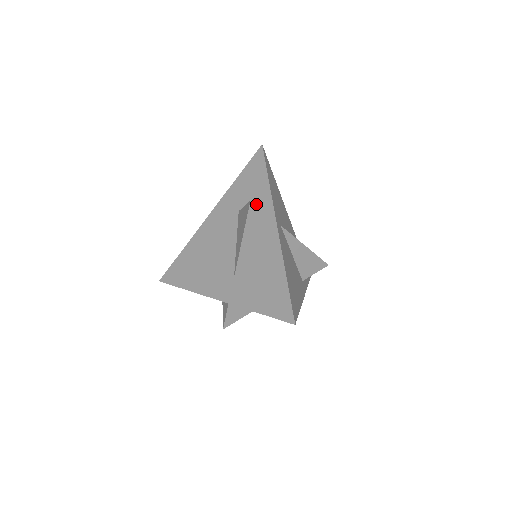
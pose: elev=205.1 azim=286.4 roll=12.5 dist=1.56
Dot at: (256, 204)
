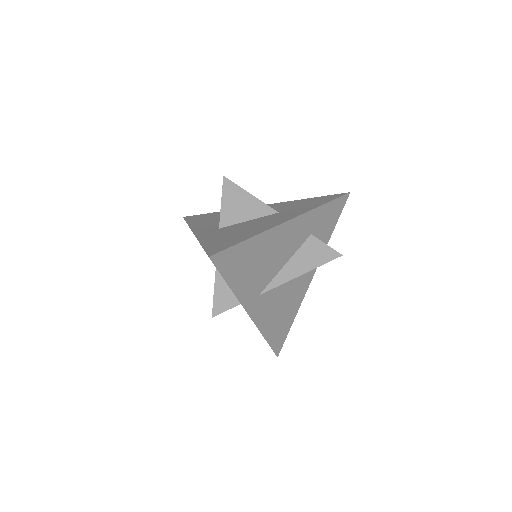
Dot at: occluded
